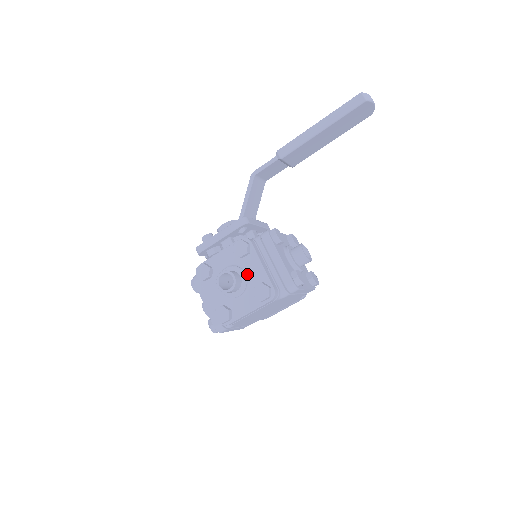
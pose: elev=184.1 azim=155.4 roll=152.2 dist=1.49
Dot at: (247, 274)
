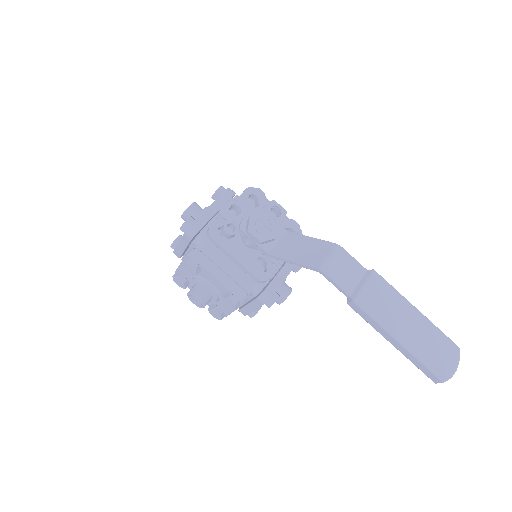
Dot at: (219, 300)
